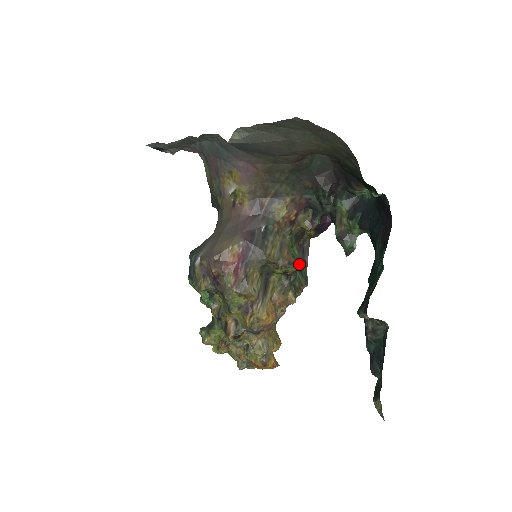
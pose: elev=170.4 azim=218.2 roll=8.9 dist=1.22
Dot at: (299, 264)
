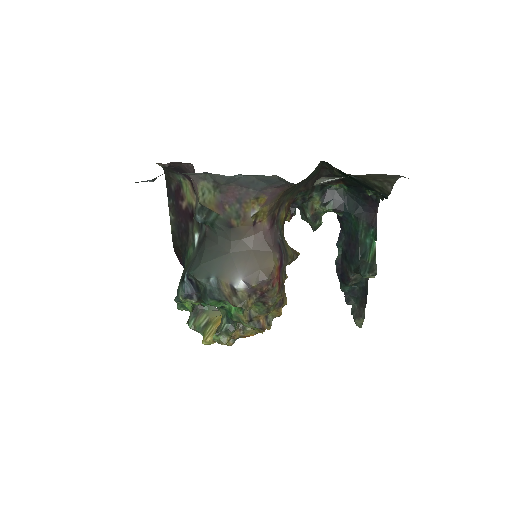
Dot at: (297, 252)
